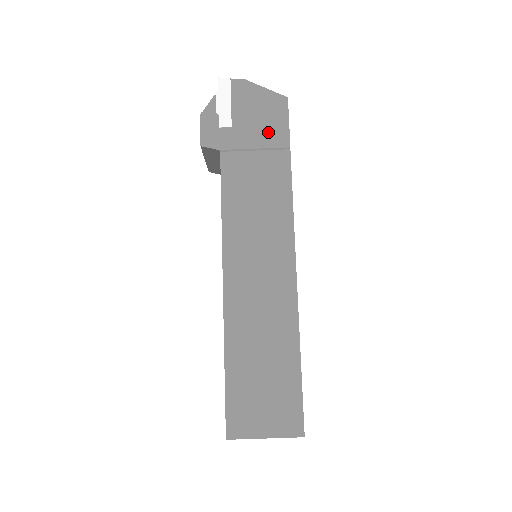
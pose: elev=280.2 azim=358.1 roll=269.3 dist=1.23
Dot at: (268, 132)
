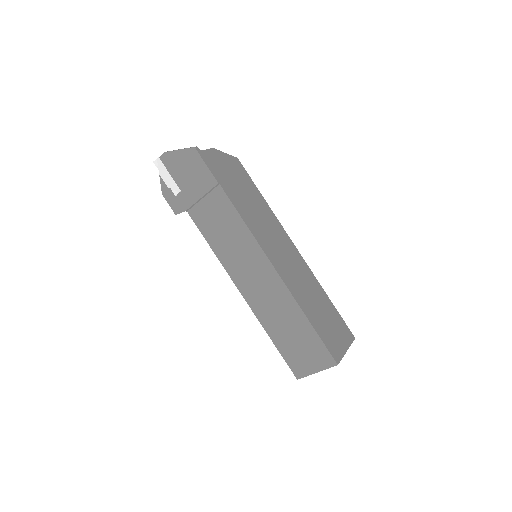
Dot at: (200, 181)
